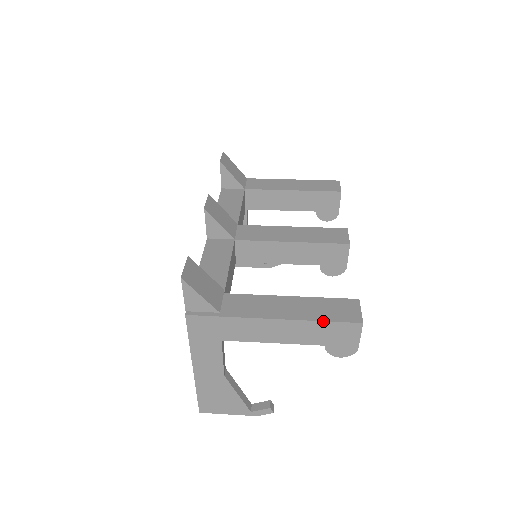
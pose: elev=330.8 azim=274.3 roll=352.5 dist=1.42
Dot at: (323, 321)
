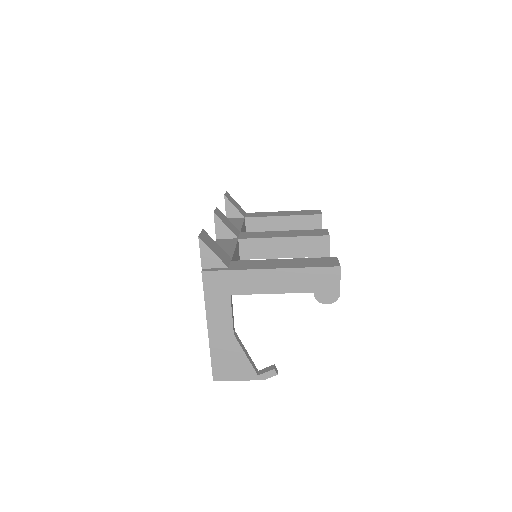
Dot at: (309, 267)
